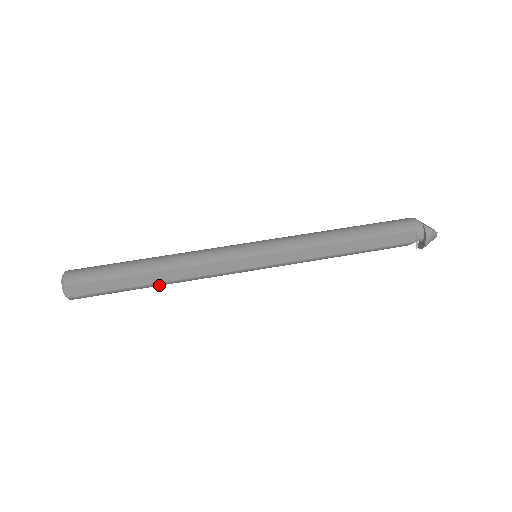
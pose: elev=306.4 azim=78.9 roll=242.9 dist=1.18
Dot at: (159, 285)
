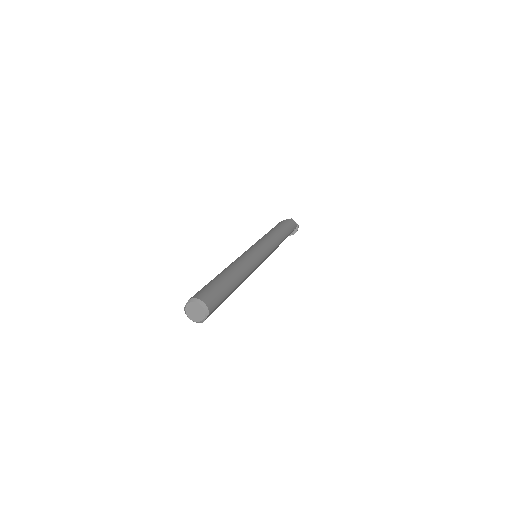
Dot at: occluded
